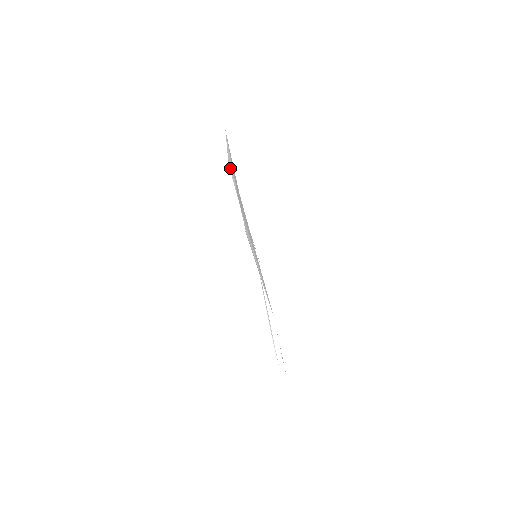
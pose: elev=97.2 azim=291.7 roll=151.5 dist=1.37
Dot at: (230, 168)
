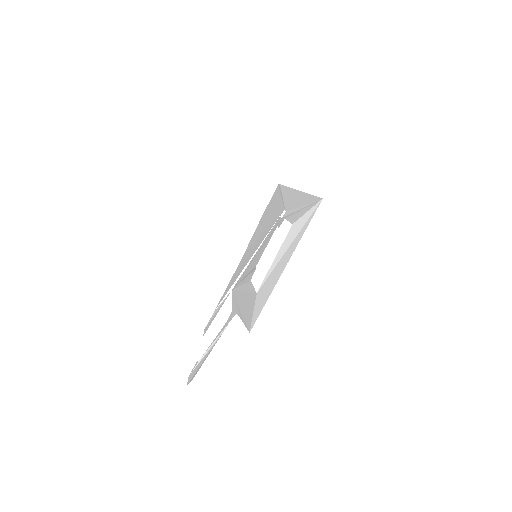
Dot at: (287, 237)
